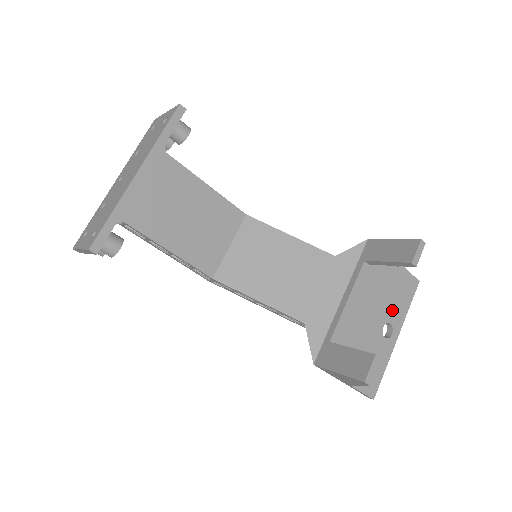
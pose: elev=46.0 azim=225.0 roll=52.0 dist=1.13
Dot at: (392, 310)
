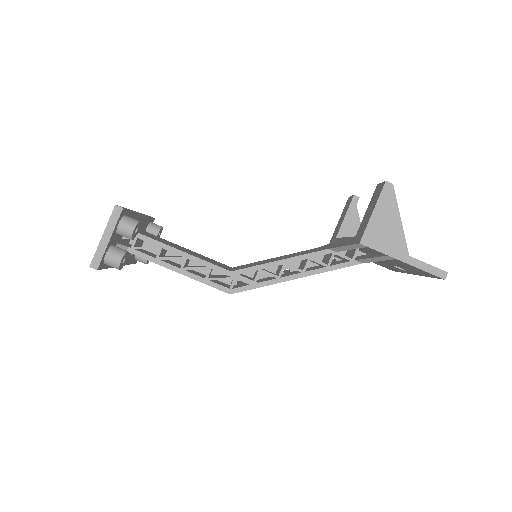
Dot at: occluded
